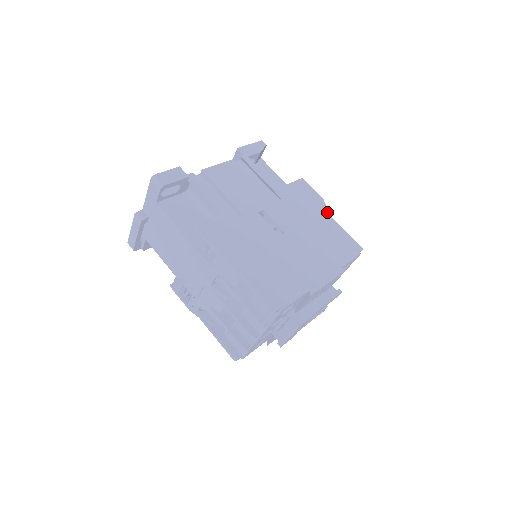
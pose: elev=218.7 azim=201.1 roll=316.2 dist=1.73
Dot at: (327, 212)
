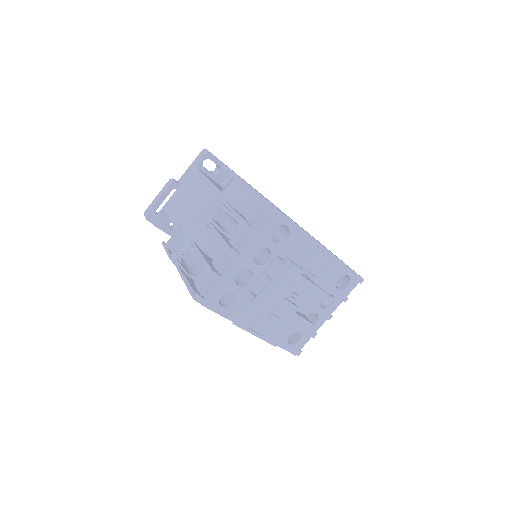
Dot at: (335, 255)
